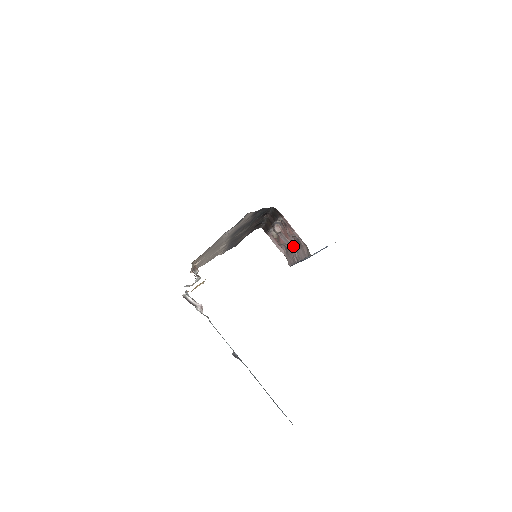
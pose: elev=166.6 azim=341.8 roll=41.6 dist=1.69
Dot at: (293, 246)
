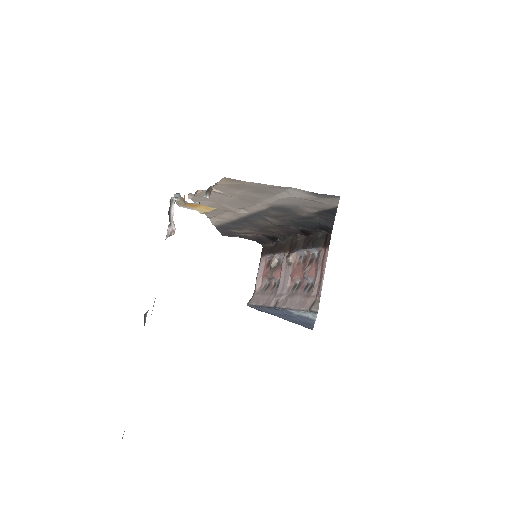
Dot at: (289, 288)
